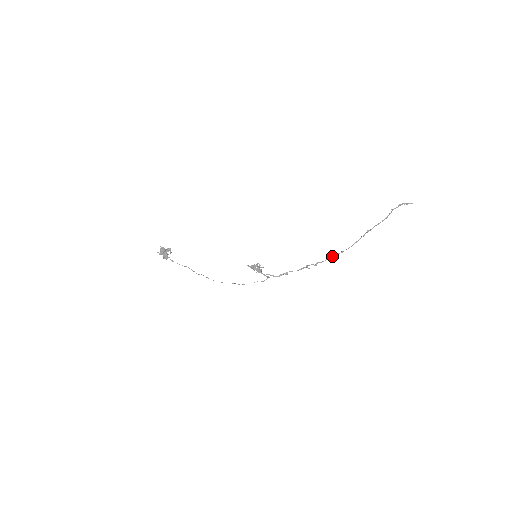
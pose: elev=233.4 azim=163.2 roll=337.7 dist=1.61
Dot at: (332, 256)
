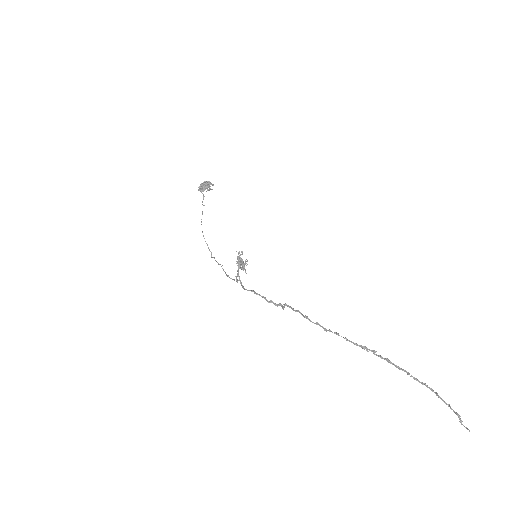
Dot at: occluded
